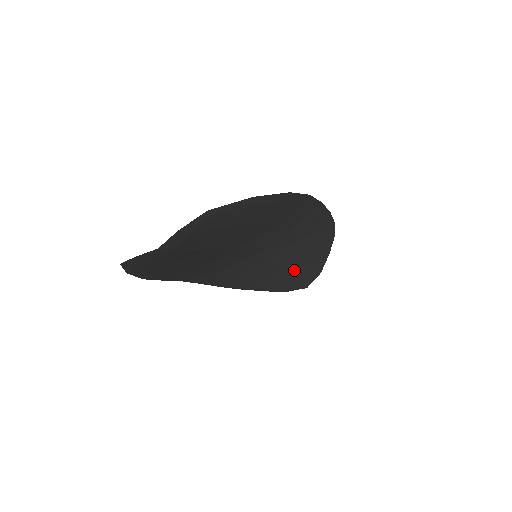
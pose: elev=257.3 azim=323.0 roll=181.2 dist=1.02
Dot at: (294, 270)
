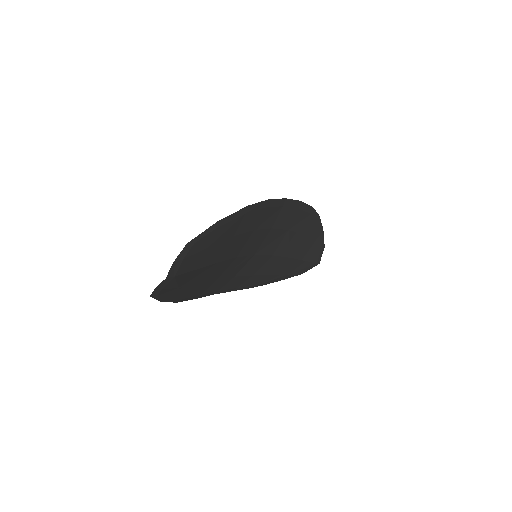
Dot at: (298, 254)
